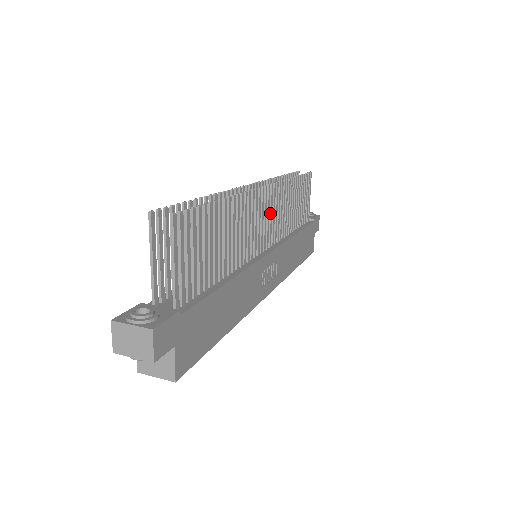
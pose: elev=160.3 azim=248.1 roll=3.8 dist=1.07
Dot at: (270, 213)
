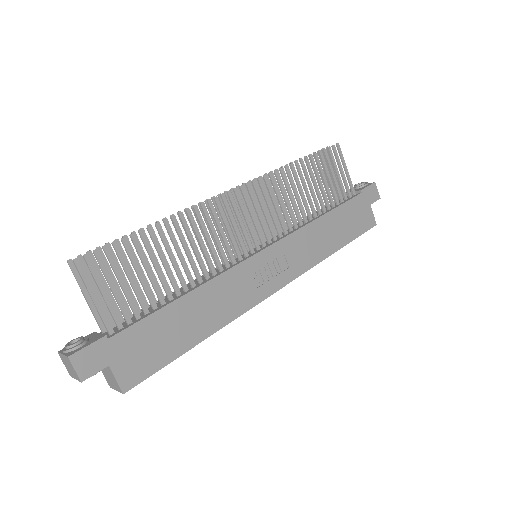
Dot at: (256, 211)
